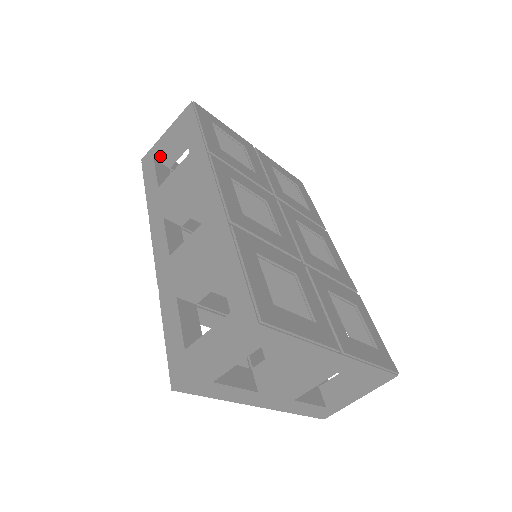
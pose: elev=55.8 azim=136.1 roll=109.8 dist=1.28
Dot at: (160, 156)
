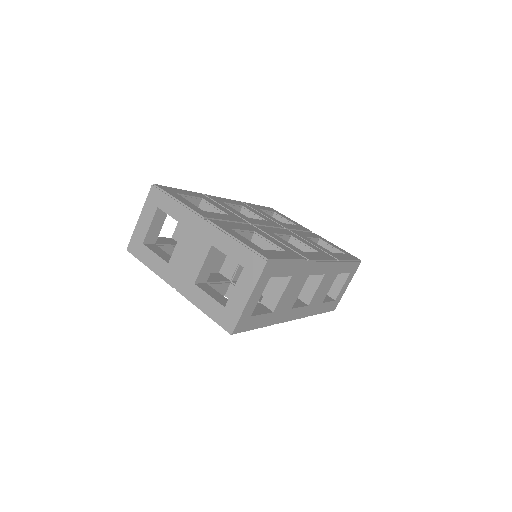
Dot at: occluded
